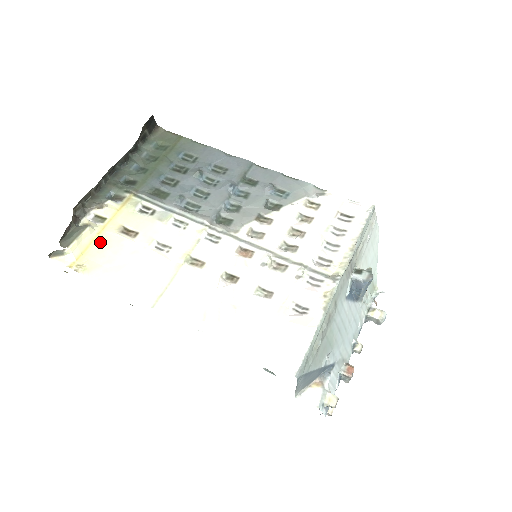
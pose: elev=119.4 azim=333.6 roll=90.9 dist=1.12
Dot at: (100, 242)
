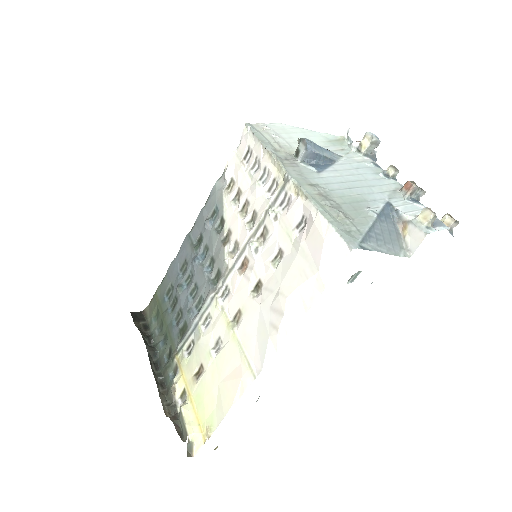
Dot at: (197, 403)
